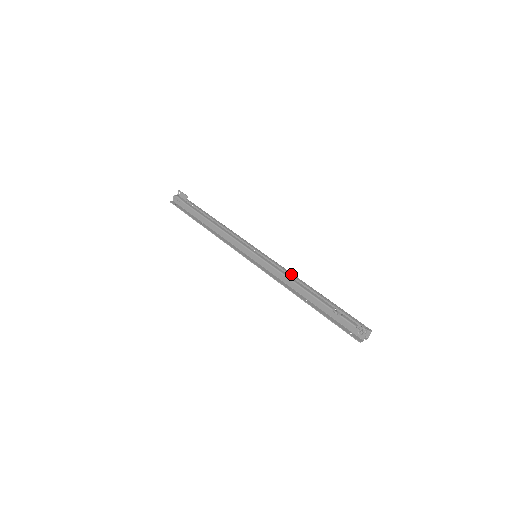
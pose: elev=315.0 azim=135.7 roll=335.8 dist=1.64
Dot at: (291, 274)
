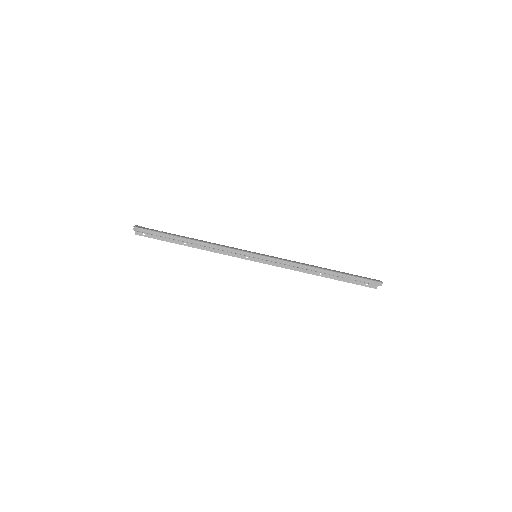
Dot at: (297, 266)
